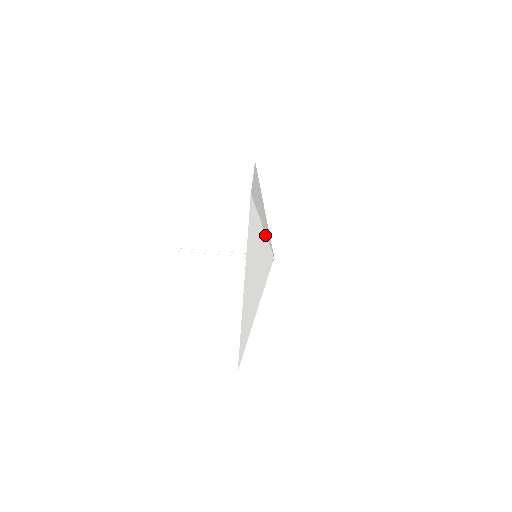
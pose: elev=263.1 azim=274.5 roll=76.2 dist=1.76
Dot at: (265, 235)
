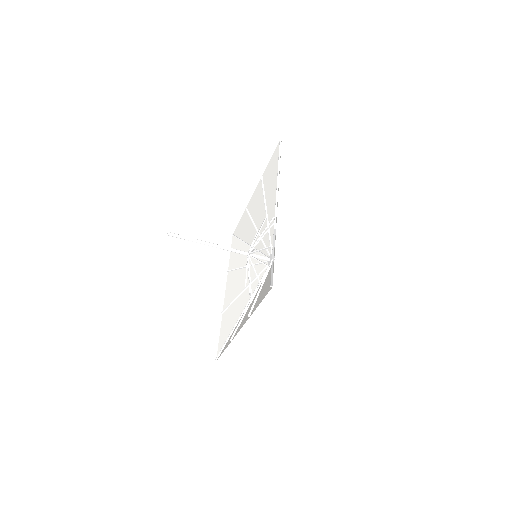
Dot at: occluded
